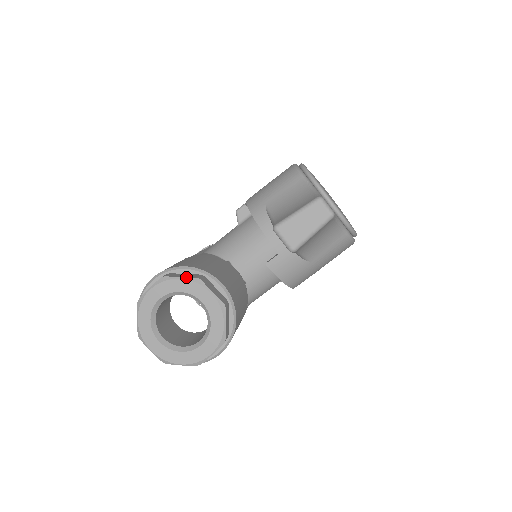
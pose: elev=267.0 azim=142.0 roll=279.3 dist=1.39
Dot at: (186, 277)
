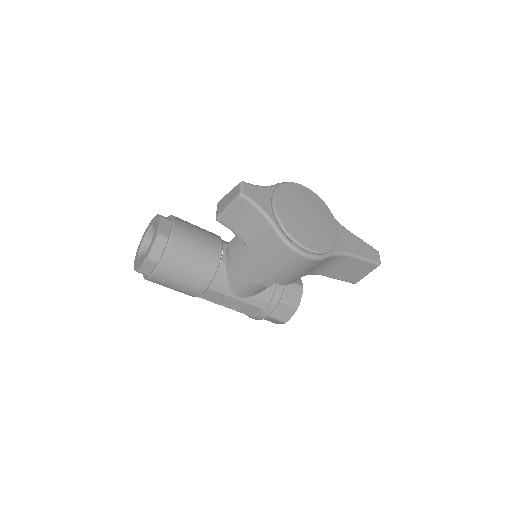
Dot at: (160, 215)
